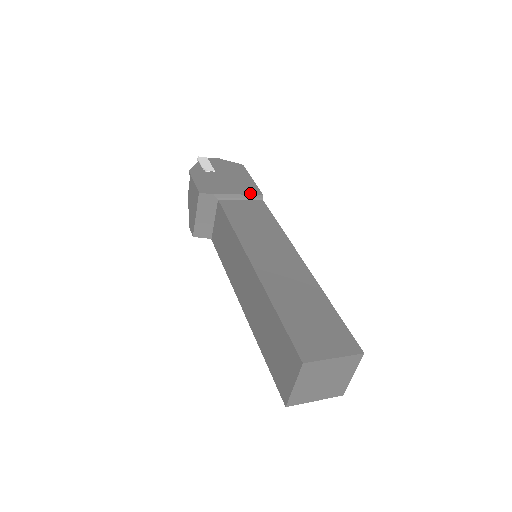
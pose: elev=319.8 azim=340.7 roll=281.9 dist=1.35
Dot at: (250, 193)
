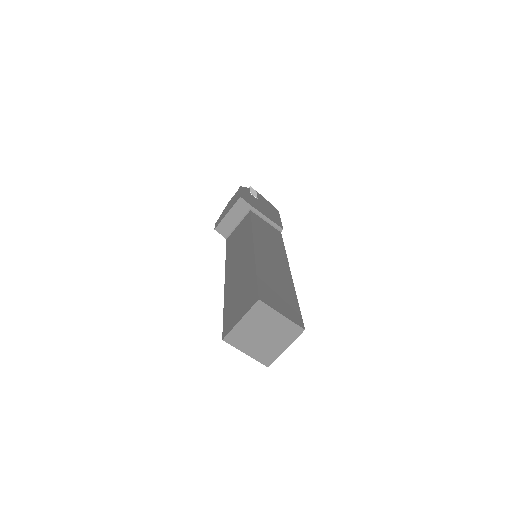
Dot at: (275, 222)
